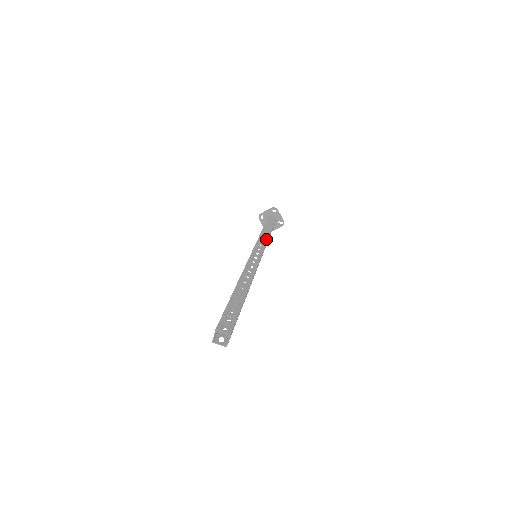
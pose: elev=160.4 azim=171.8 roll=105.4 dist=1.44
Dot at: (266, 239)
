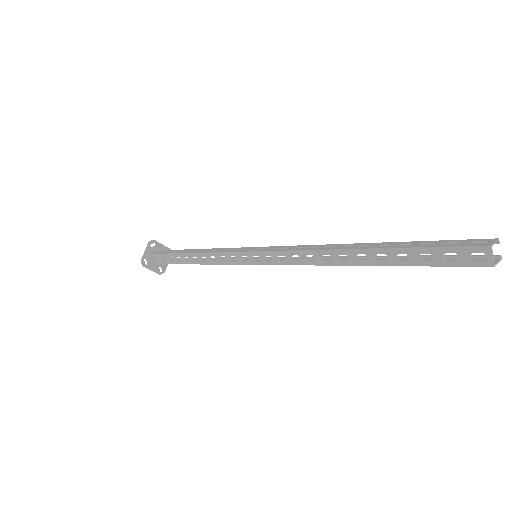
Dot at: (220, 249)
